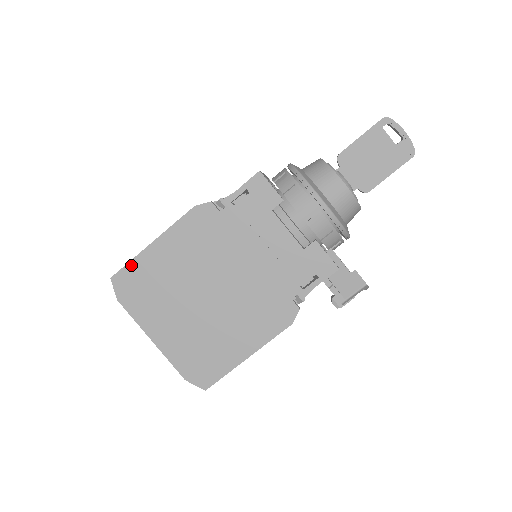
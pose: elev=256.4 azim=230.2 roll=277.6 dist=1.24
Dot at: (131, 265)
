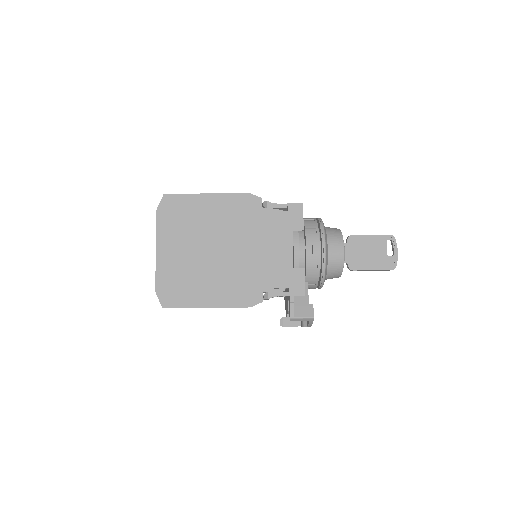
Dot at: (183, 196)
